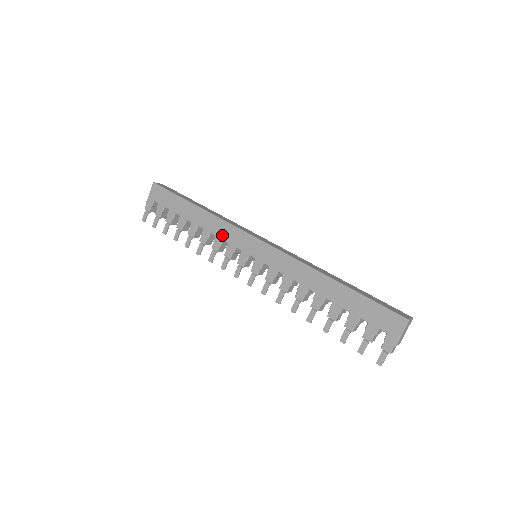
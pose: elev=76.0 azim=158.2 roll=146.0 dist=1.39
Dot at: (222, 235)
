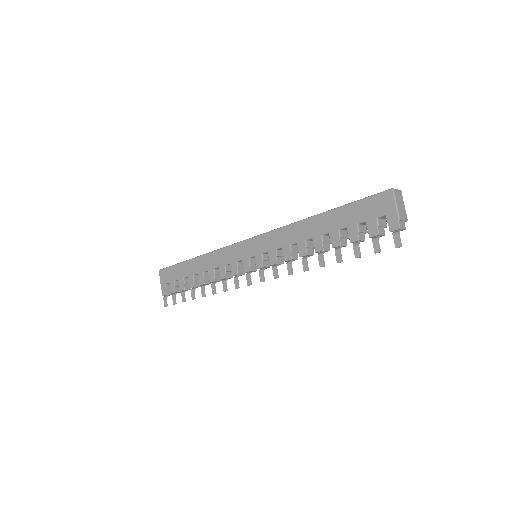
Dot at: (222, 261)
